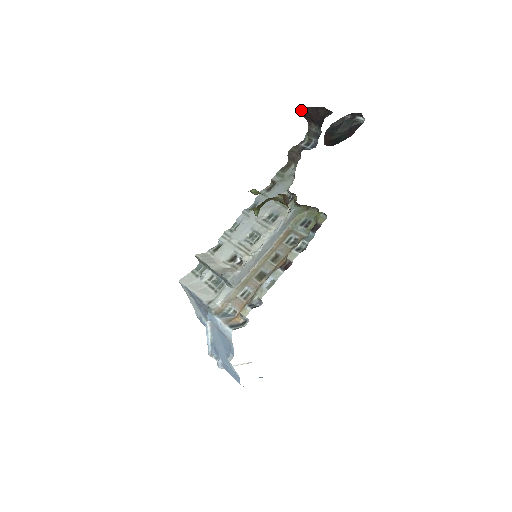
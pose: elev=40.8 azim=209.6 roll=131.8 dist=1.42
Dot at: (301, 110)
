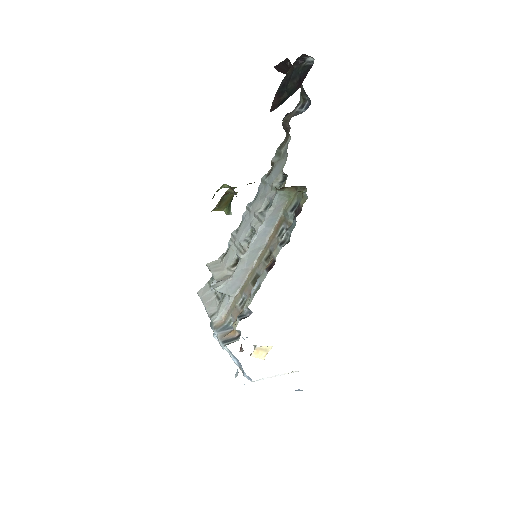
Dot at: (278, 70)
